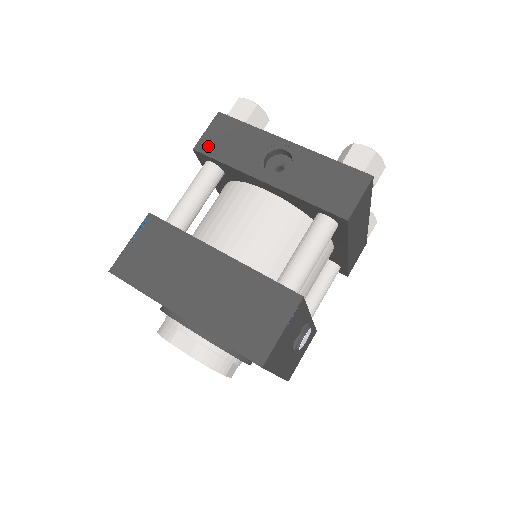
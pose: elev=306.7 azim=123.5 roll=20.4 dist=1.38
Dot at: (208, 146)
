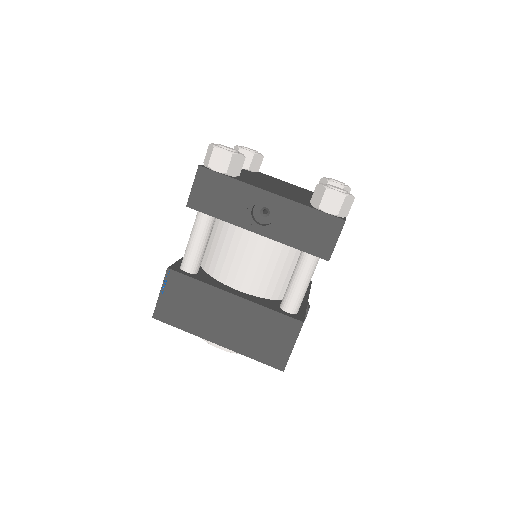
Dot at: (199, 202)
